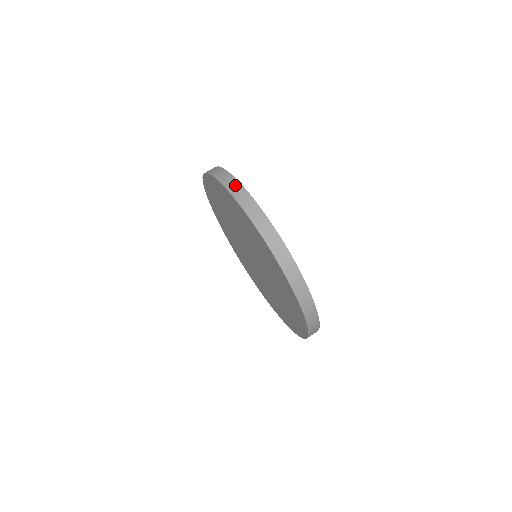
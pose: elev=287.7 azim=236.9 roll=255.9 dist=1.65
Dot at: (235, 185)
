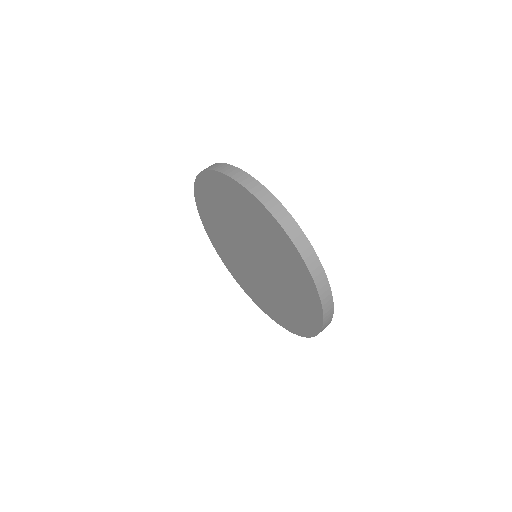
Dot at: (269, 197)
